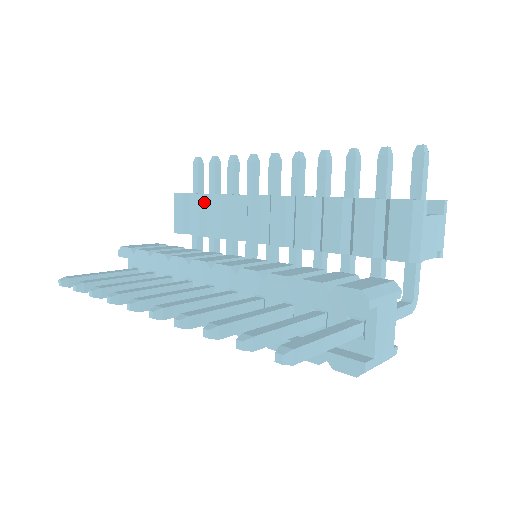
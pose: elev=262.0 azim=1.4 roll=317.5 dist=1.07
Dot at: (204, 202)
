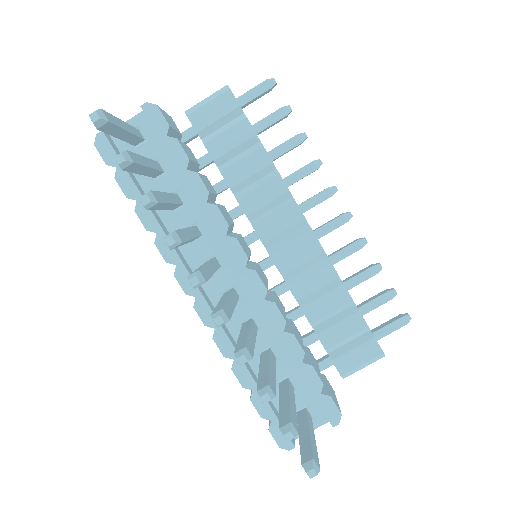
Dot at: (250, 143)
